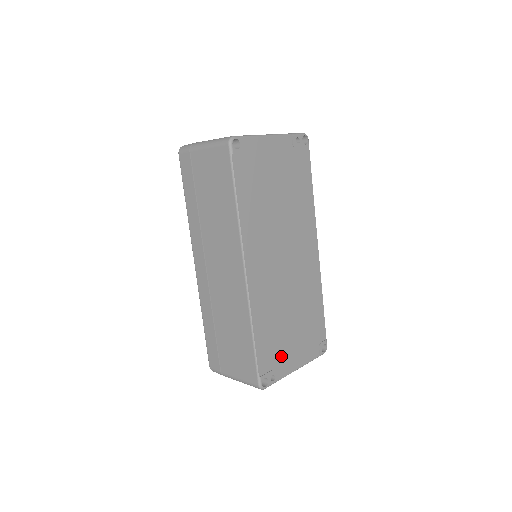
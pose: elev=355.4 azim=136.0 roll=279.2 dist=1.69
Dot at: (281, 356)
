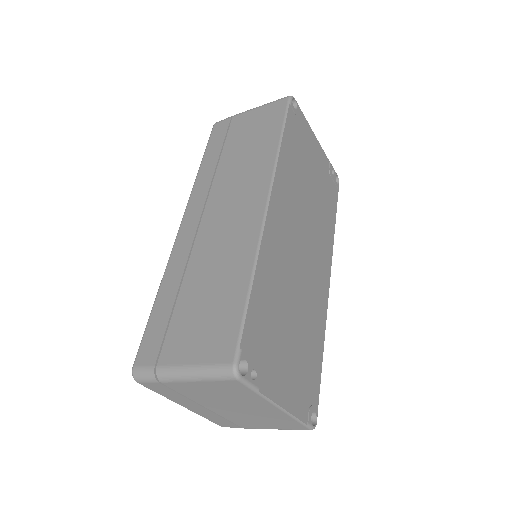
Dot at: (270, 357)
